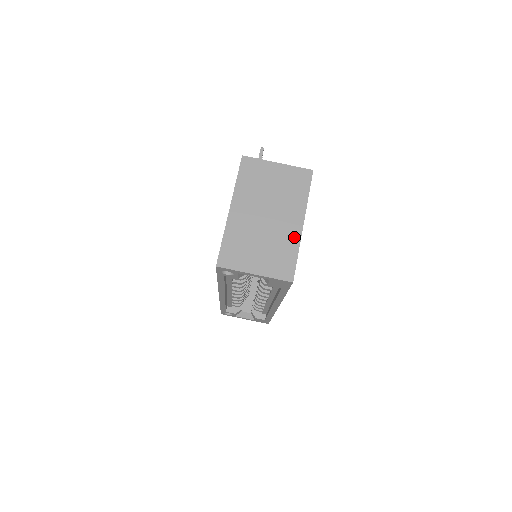
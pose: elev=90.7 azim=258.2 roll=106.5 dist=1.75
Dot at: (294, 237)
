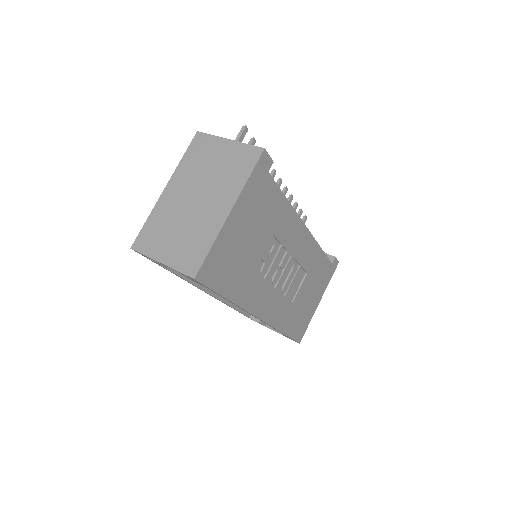
Dot at: (215, 226)
